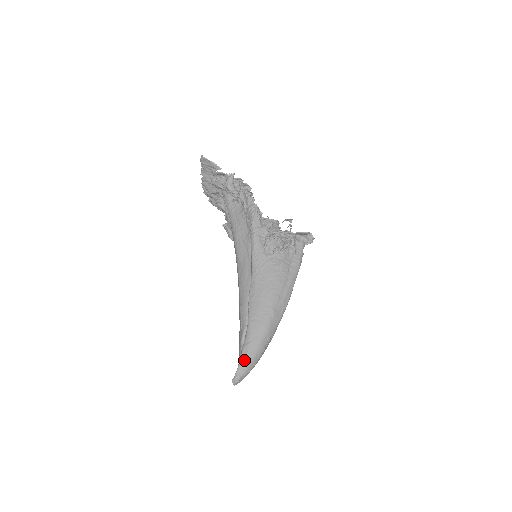
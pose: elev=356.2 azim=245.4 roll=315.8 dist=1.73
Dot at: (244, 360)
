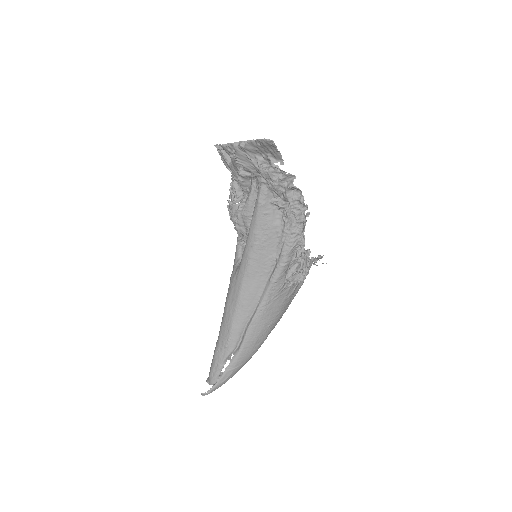
Dot at: (223, 382)
